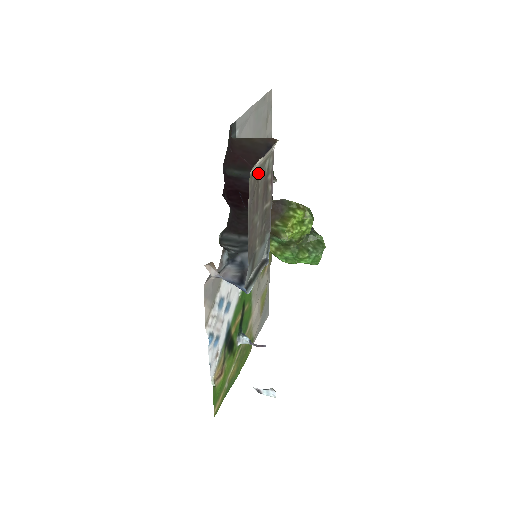
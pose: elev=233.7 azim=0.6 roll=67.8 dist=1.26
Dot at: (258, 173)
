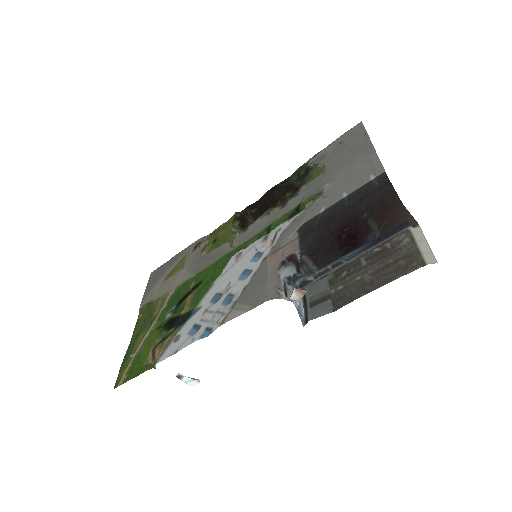
Dot at: (412, 255)
